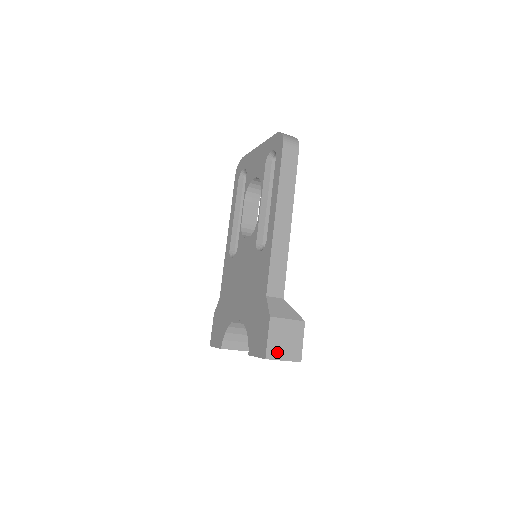
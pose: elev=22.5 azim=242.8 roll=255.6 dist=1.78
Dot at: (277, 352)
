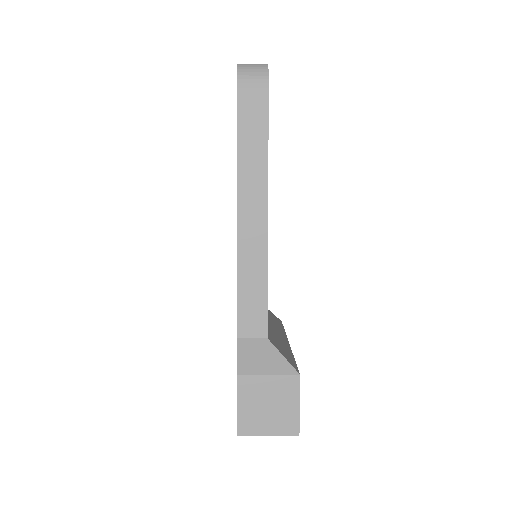
Dot at: (255, 425)
